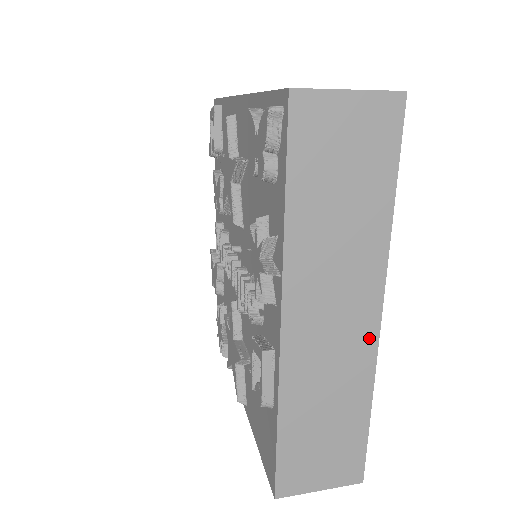
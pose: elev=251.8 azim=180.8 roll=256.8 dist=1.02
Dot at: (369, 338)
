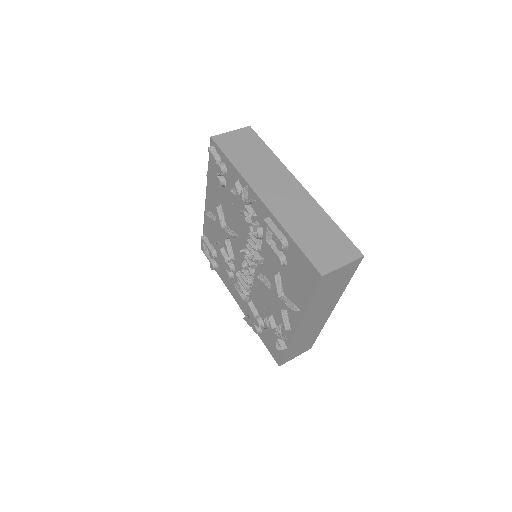
Dot at: (304, 193)
